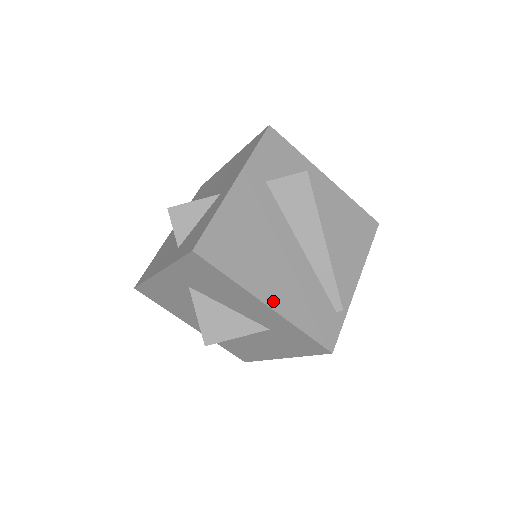
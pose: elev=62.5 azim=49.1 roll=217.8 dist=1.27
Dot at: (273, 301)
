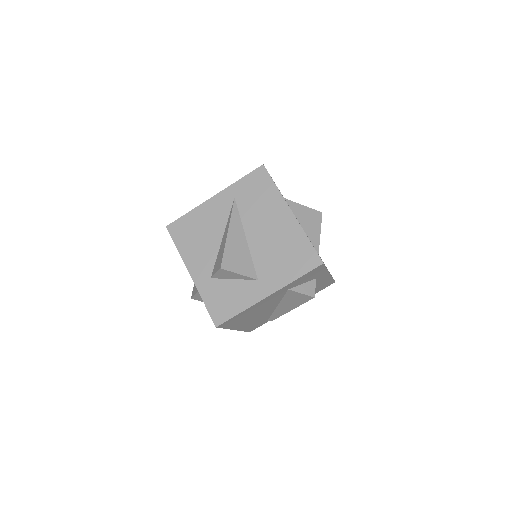
Dot at: (240, 328)
